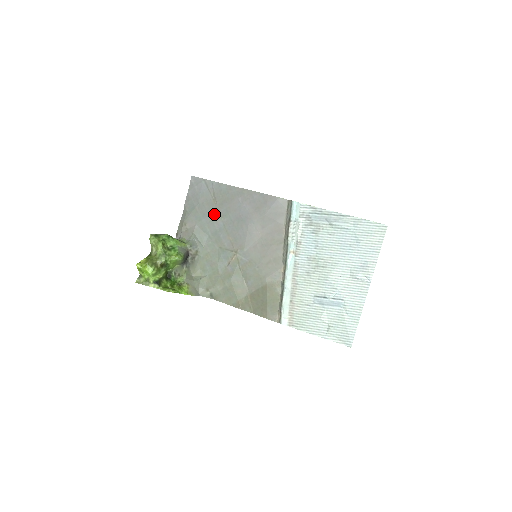
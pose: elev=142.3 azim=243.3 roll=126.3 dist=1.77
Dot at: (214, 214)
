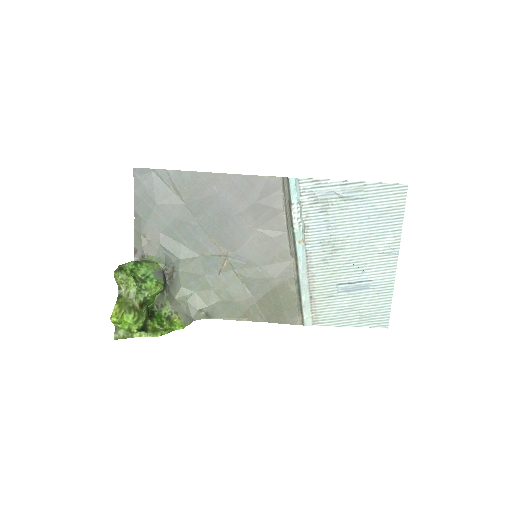
Dot at: (183, 214)
